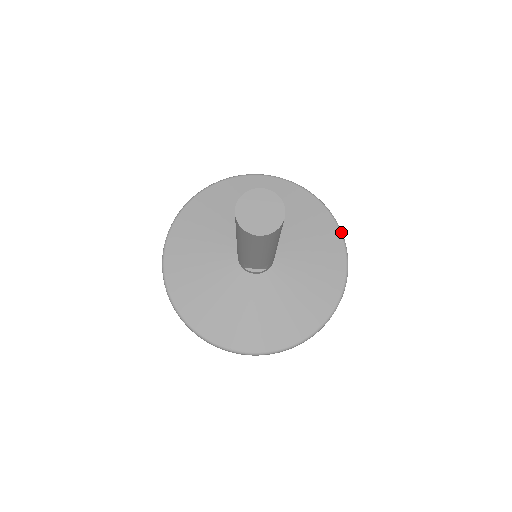
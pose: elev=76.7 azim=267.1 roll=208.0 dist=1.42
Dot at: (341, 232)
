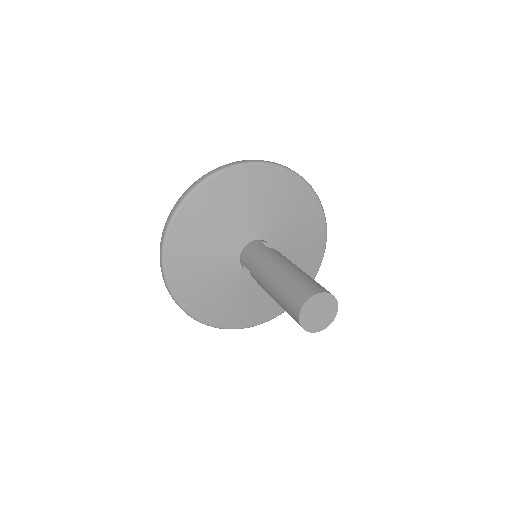
Dot at: occluded
